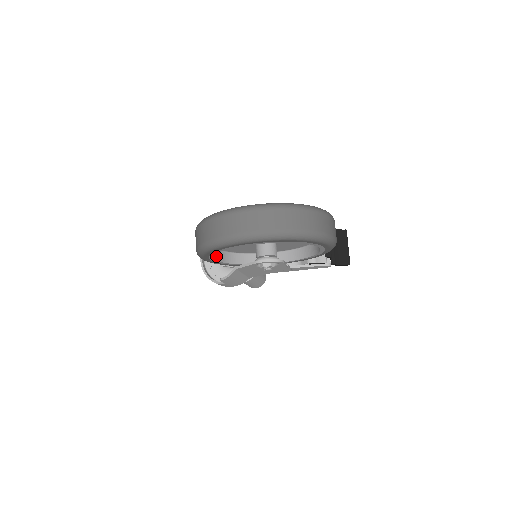
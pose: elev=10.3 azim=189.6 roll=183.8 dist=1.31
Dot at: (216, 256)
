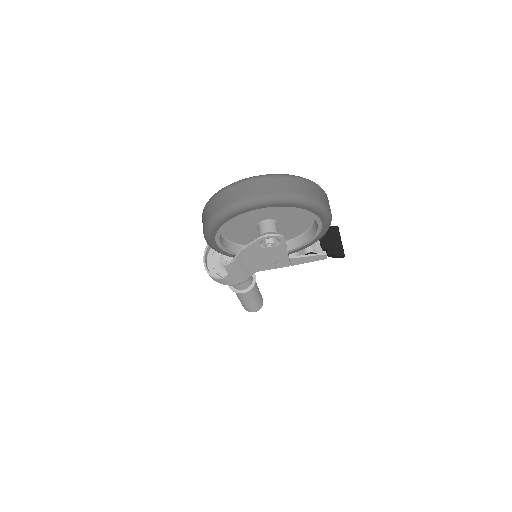
Dot at: (221, 241)
